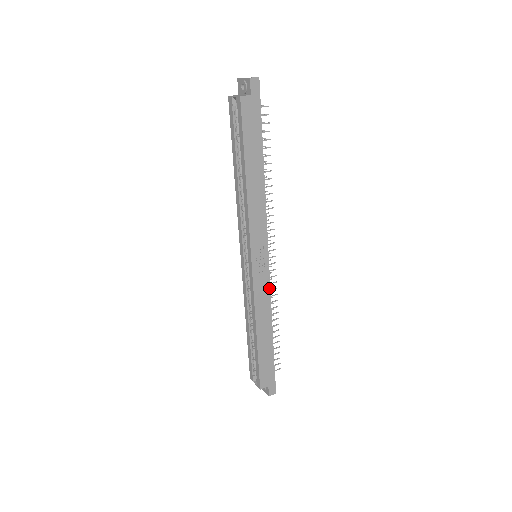
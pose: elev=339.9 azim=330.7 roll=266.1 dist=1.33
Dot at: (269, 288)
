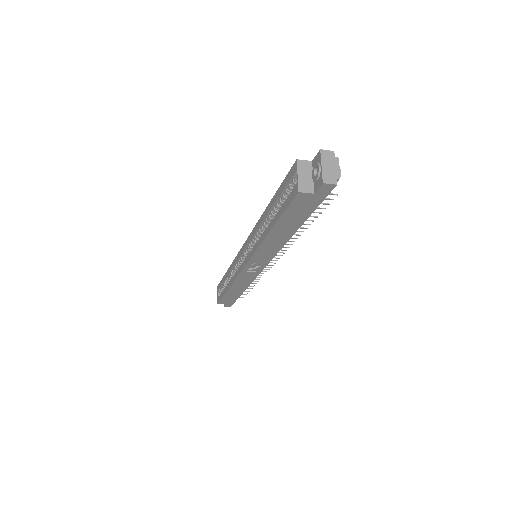
Dot at: (255, 278)
